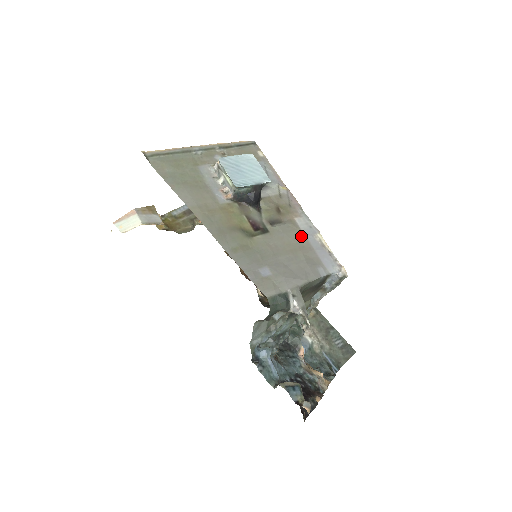
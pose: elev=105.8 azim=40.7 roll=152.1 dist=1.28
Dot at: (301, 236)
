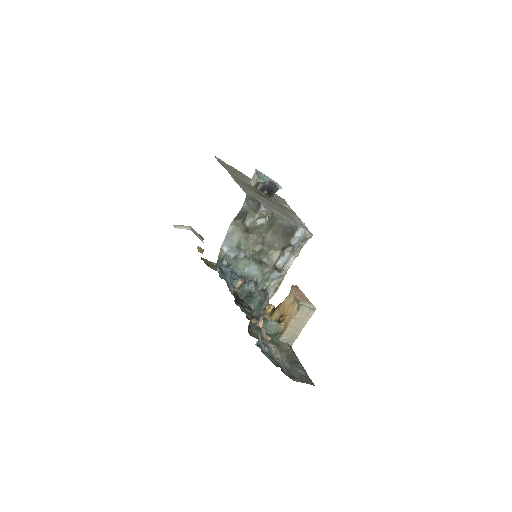
Dot at: (289, 214)
